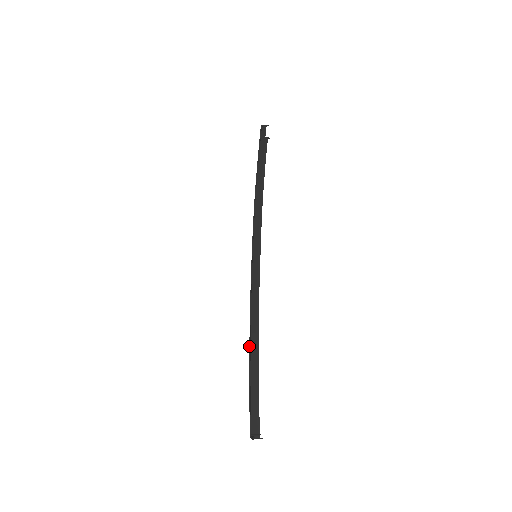
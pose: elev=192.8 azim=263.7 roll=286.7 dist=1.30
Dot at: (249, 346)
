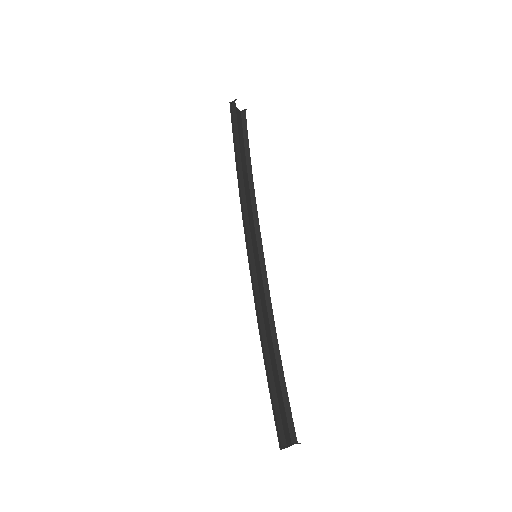
Dot at: (263, 358)
